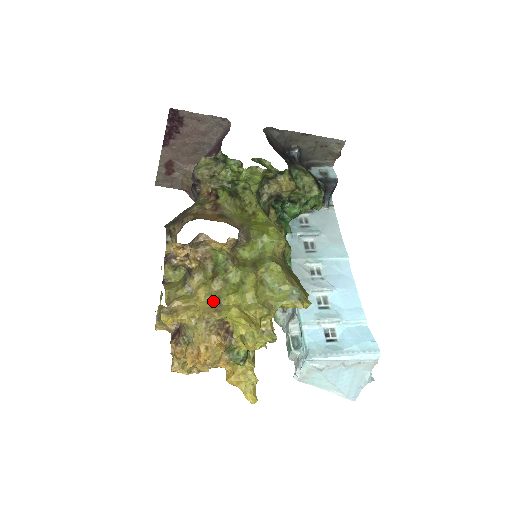
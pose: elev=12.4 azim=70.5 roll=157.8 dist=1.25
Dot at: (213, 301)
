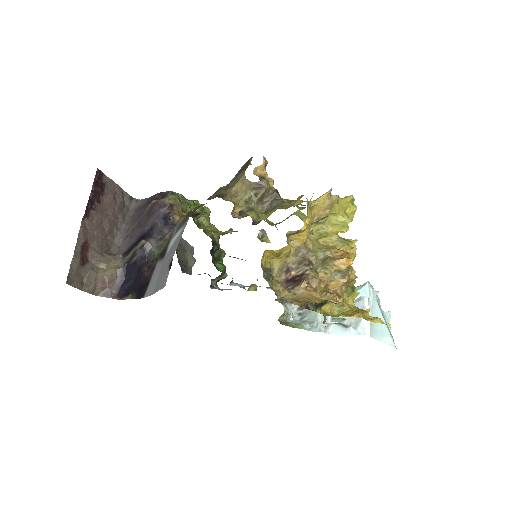
Dot at: occluded
